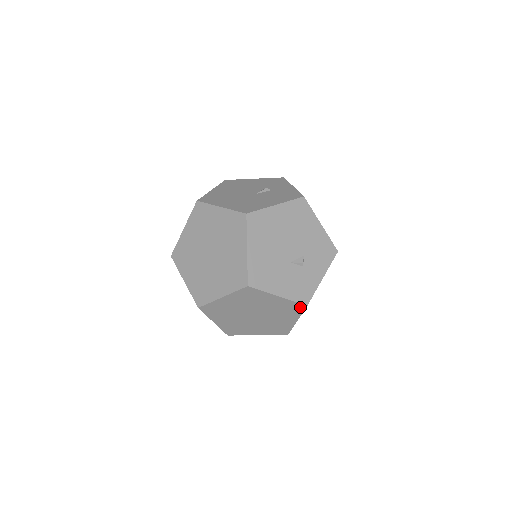
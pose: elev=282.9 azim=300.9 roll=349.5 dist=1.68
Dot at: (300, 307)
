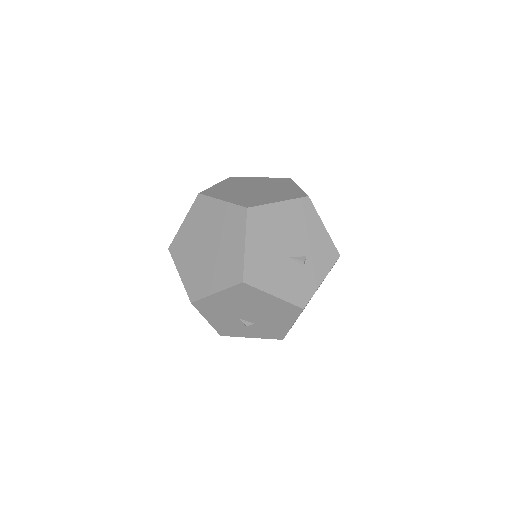
Dot at: occluded
